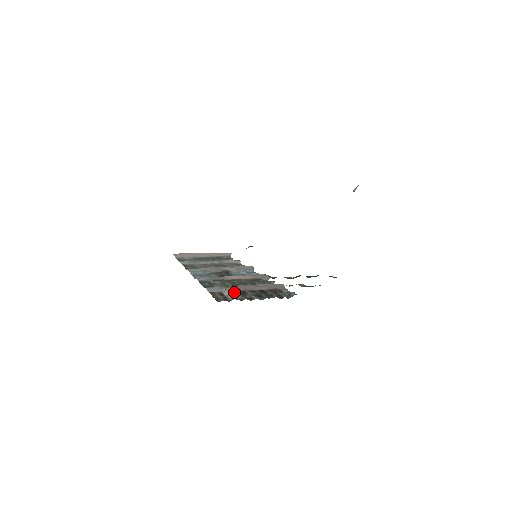
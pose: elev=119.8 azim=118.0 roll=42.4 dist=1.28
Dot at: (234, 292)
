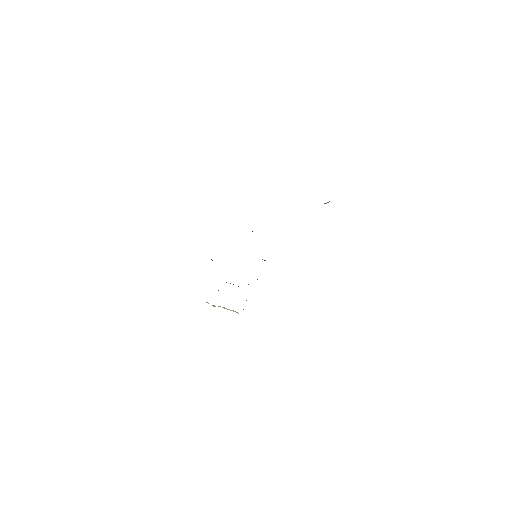
Dot at: occluded
